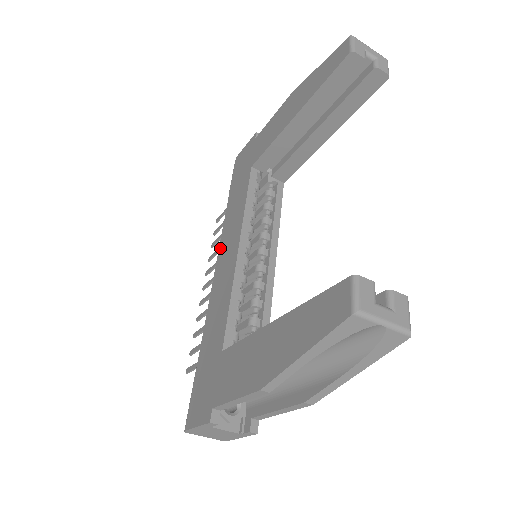
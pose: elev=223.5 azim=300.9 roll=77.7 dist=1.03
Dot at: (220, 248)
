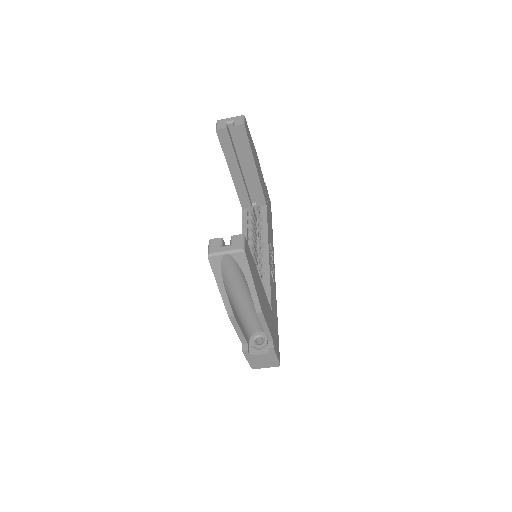
Dot at: occluded
